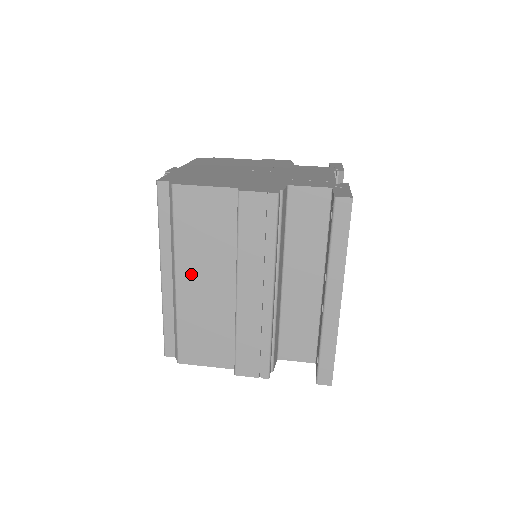
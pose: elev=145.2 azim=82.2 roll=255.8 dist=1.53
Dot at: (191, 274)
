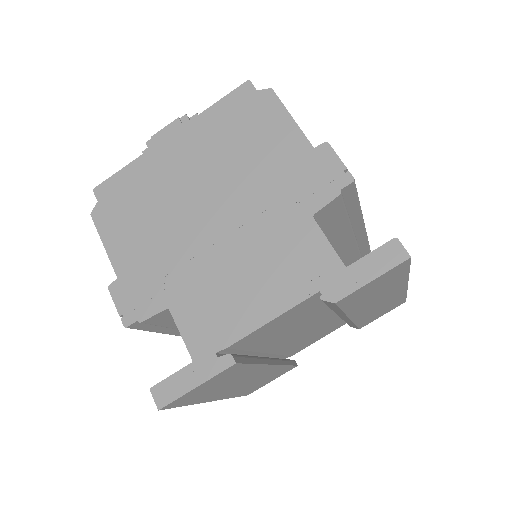
Dot at: occluded
